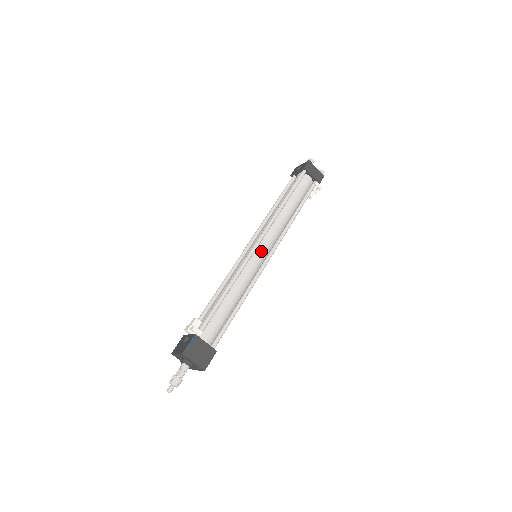
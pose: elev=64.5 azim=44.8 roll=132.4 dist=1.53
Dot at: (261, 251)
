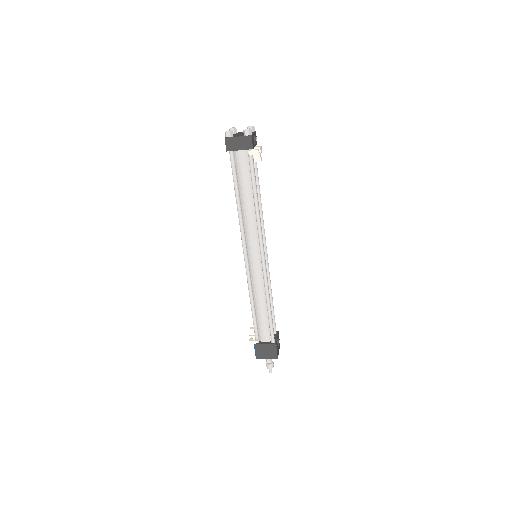
Dot at: (253, 257)
